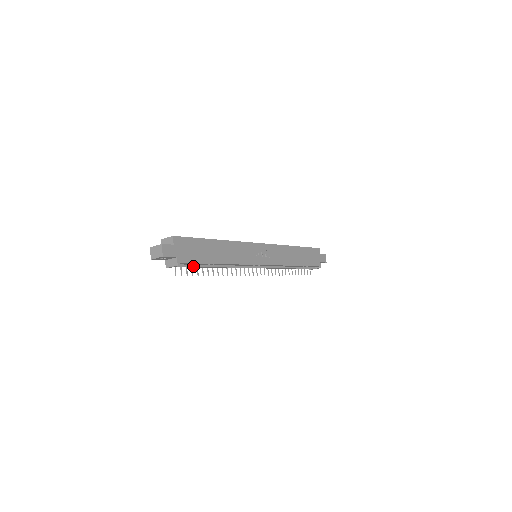
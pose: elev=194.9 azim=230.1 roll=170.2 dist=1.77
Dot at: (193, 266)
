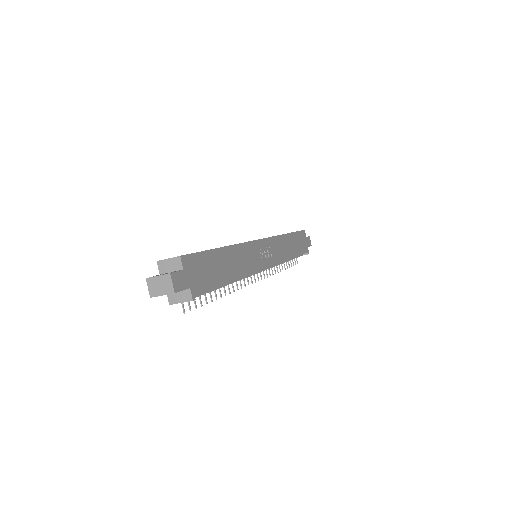
Dot at: (203, 293)
